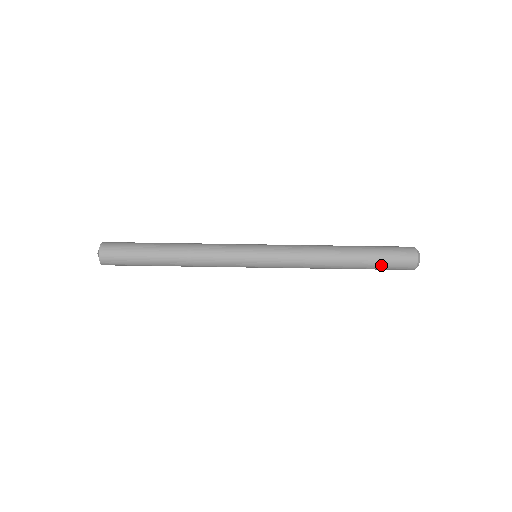
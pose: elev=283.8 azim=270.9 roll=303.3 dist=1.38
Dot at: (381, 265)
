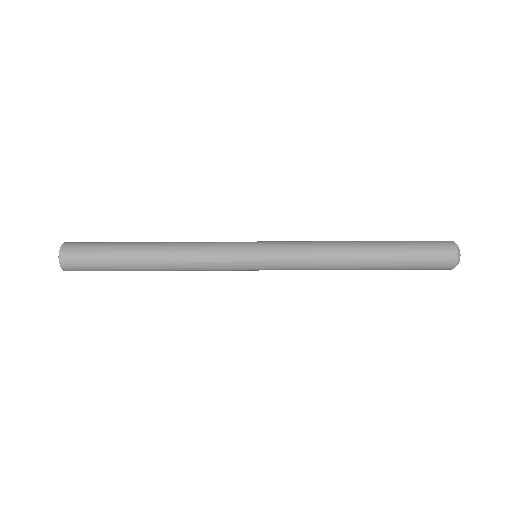
Dot at: (413, 252)
